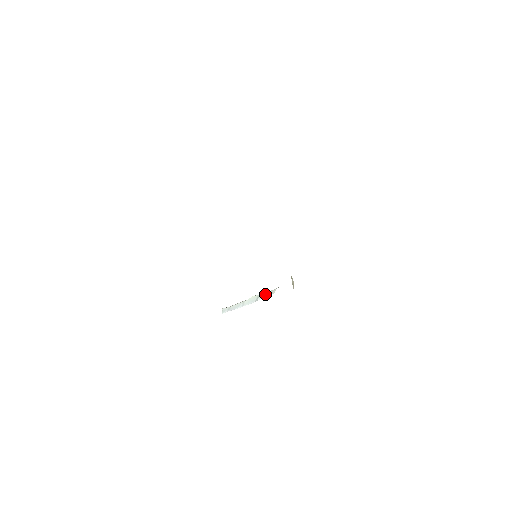
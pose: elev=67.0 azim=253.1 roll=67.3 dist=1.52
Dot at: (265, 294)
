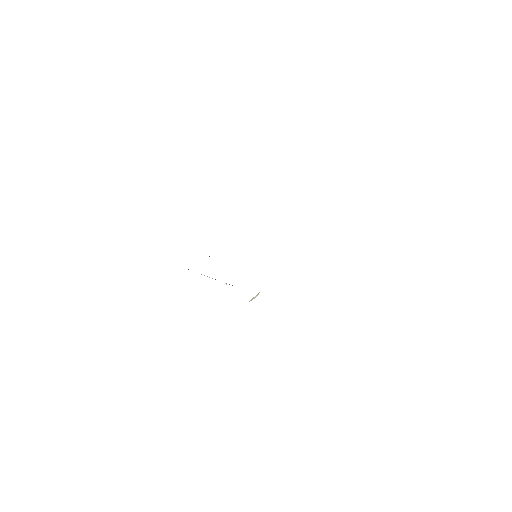
Dot at: occluded
